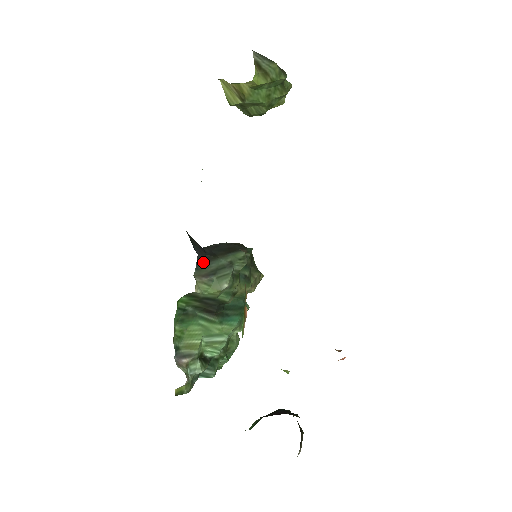
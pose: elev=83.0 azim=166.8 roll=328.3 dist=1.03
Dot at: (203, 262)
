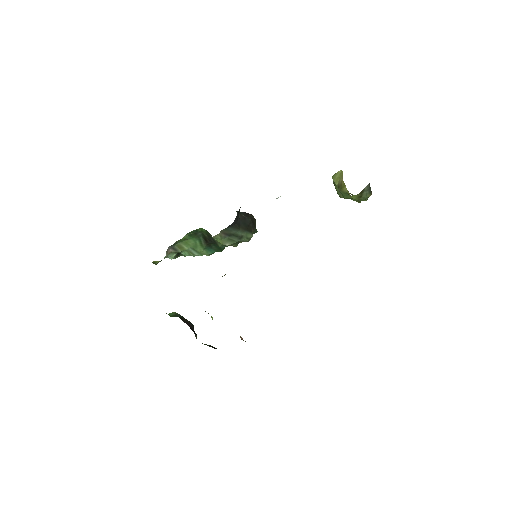
Dot at: (231, 227)
